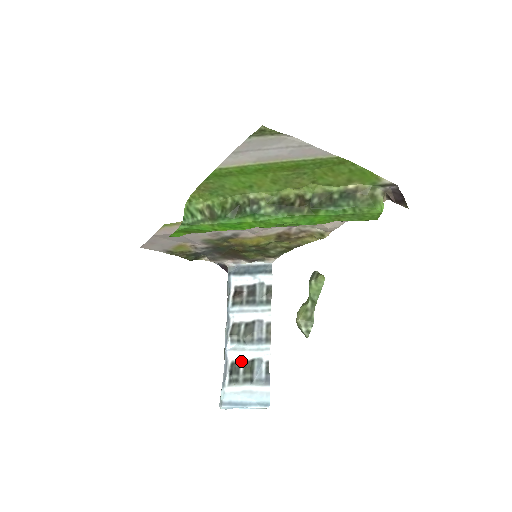
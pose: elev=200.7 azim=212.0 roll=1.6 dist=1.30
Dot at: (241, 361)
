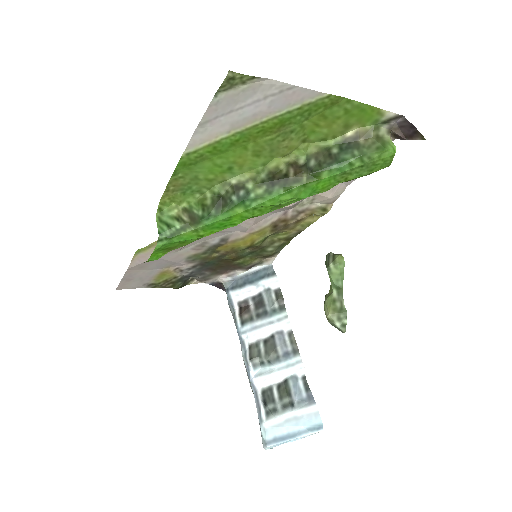
Dot at: (272, 386)
